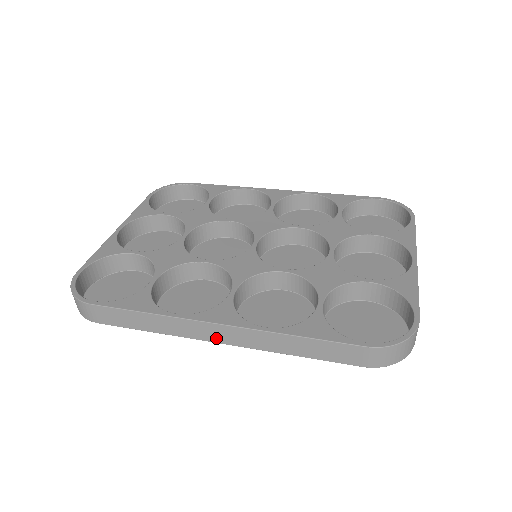
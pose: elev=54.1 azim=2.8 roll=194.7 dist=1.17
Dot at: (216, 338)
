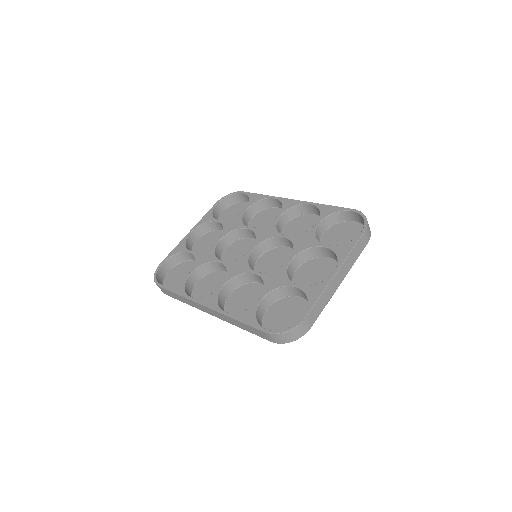
Dot at: (209, 312)
